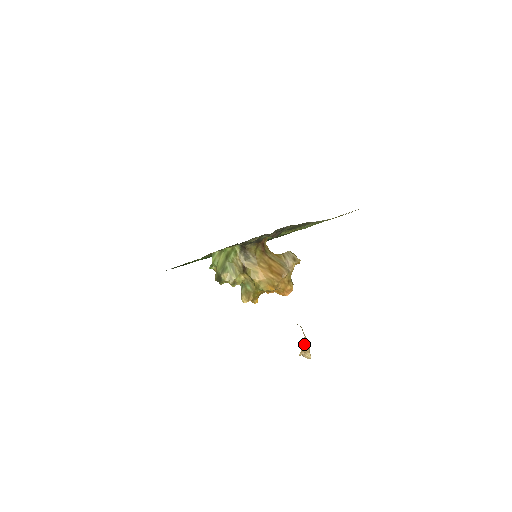
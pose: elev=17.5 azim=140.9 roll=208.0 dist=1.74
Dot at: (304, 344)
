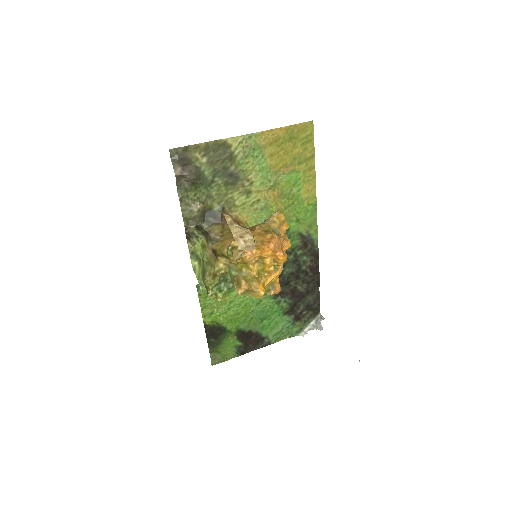
Dot at: (234, 228)
